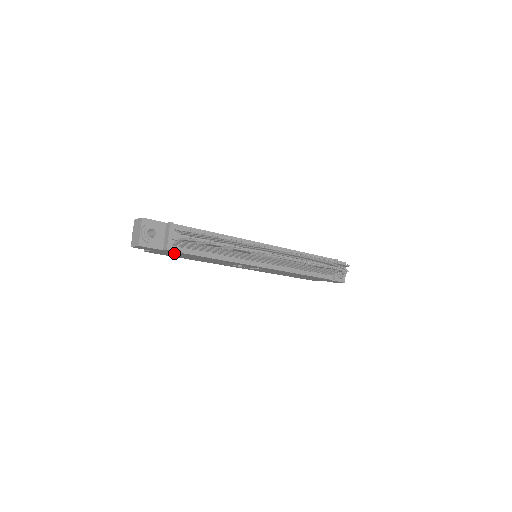
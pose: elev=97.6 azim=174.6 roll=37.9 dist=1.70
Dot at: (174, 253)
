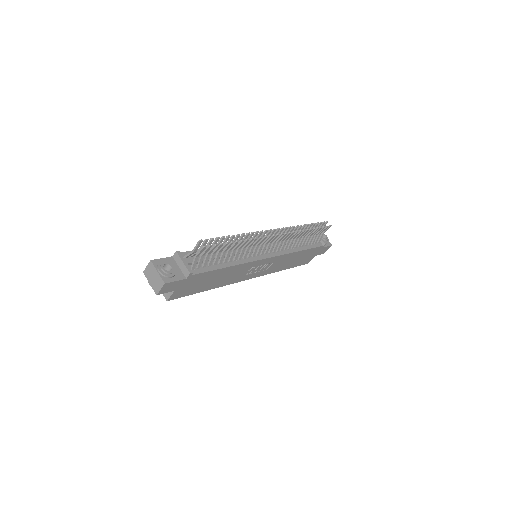
Dot at: (195, 281)
